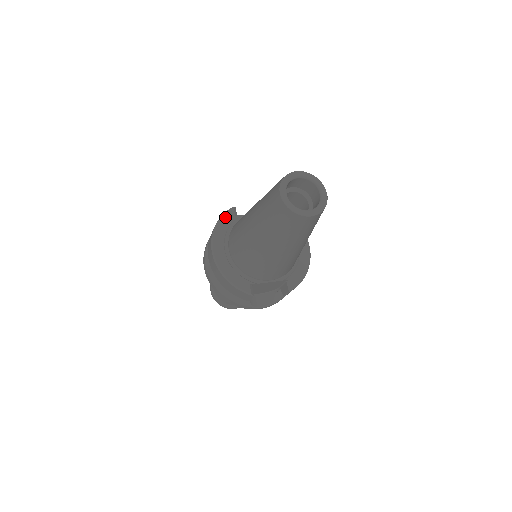
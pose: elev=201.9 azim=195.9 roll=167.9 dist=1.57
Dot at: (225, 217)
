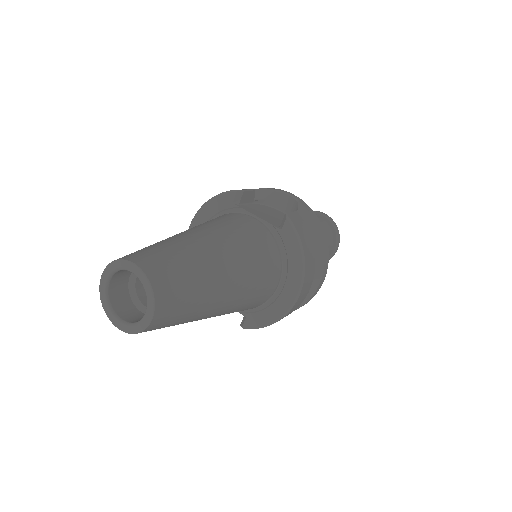
Dot at: (221, 198)
